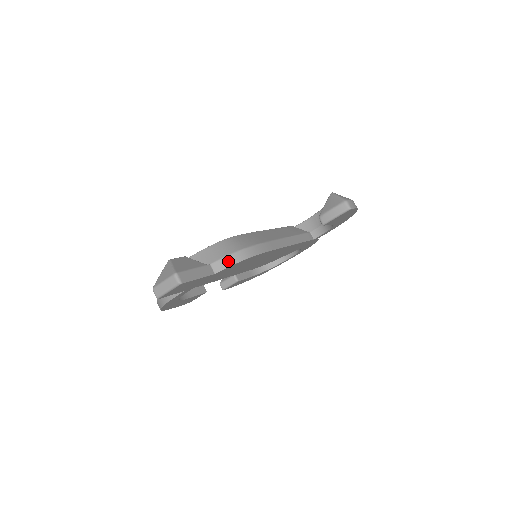
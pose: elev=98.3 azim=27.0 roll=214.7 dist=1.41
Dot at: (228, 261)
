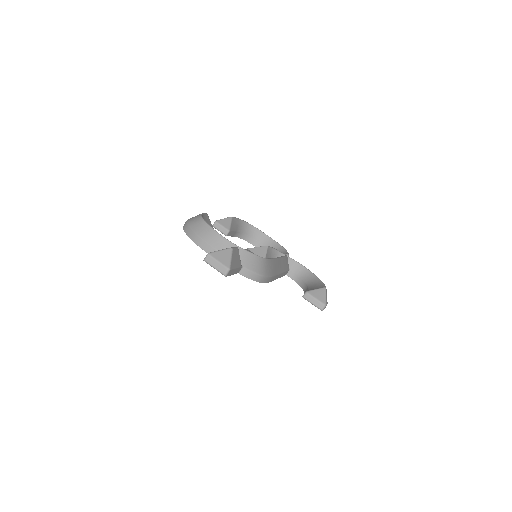
Dot at: (251, 275)
